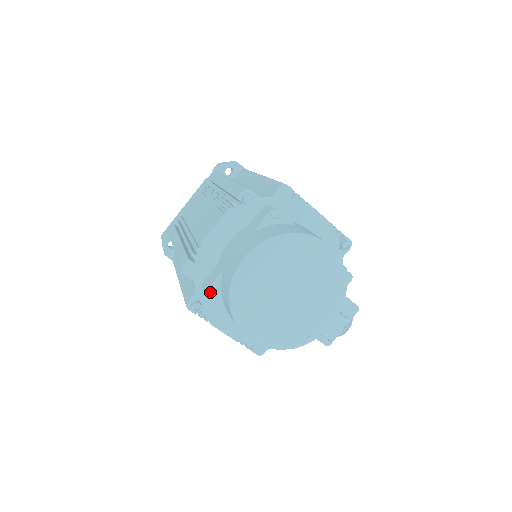
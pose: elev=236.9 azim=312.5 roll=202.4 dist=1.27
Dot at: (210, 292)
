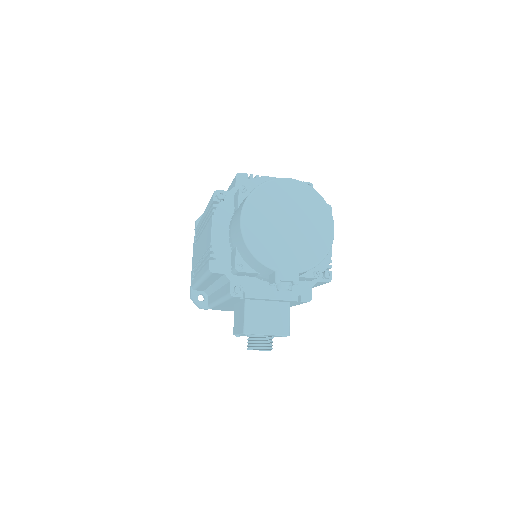
Dot at: (244, 187)
